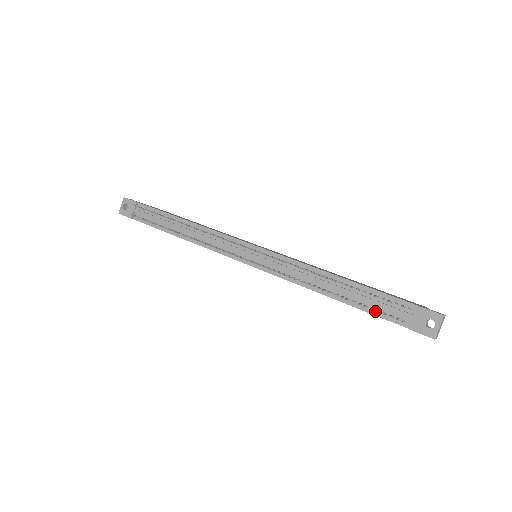
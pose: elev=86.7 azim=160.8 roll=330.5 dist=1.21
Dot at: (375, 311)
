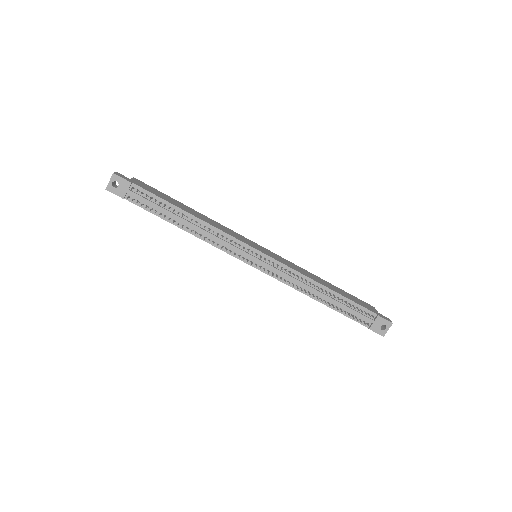
Dot at: occluded
